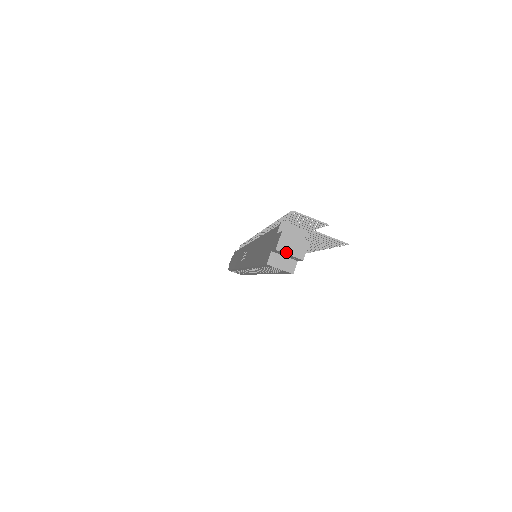
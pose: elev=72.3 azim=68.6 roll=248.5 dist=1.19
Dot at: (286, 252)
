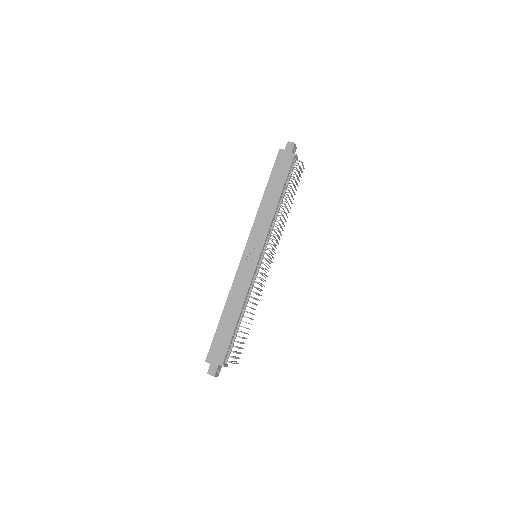
Dot at: (209, 374)
